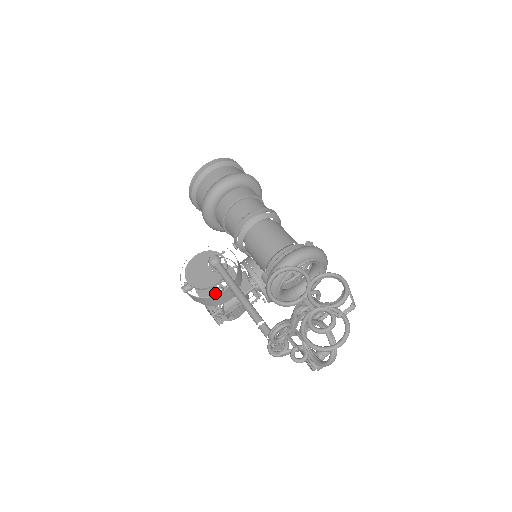
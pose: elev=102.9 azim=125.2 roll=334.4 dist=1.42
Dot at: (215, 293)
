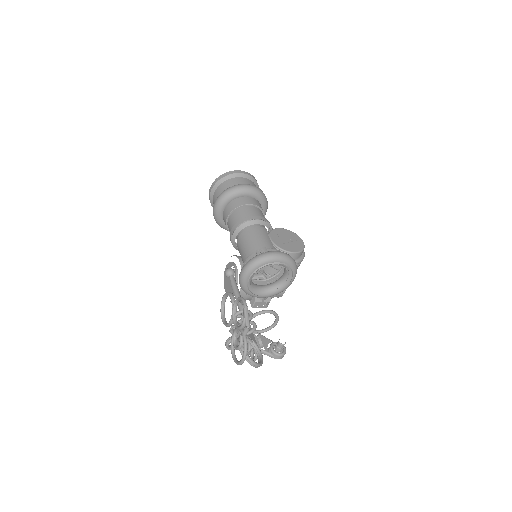
Dot at: occluded
